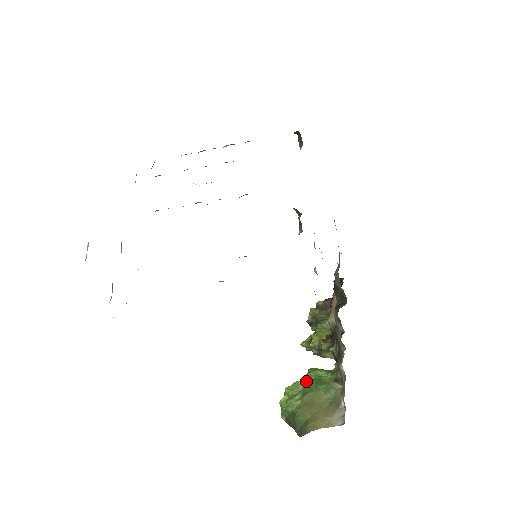
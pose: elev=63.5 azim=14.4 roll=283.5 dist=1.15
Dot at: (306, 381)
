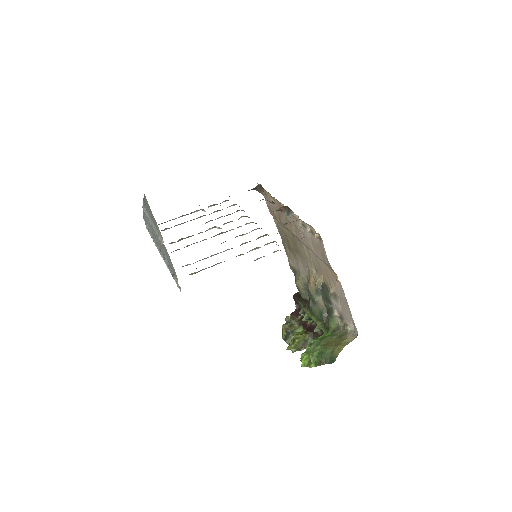
Dot at: (313, 343)
